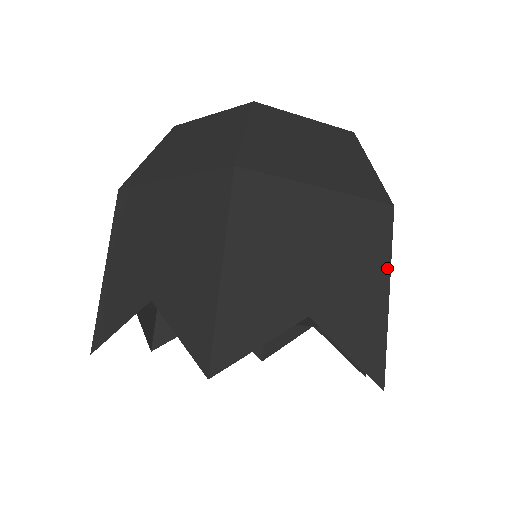
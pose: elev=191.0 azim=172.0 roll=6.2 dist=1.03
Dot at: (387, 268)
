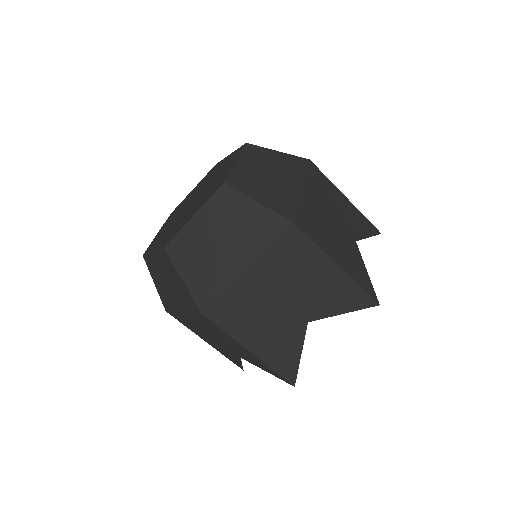
Dot at: (322, 255)
